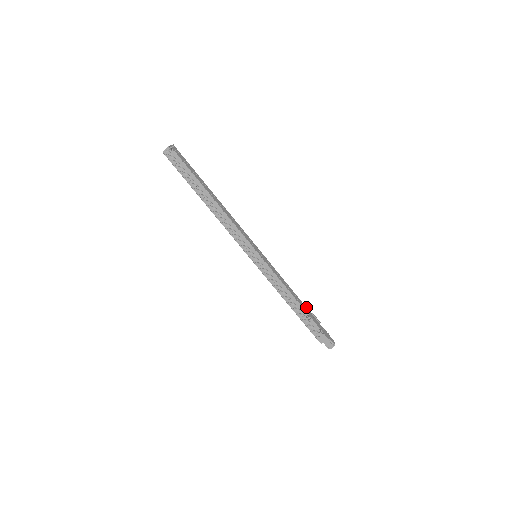
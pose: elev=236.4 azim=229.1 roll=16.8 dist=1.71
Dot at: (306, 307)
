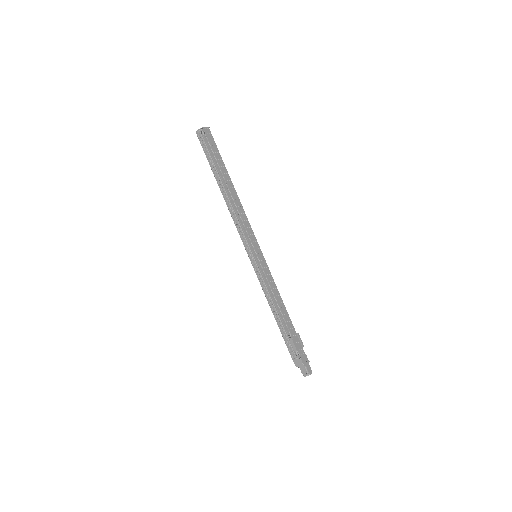
Dot at: occluded
